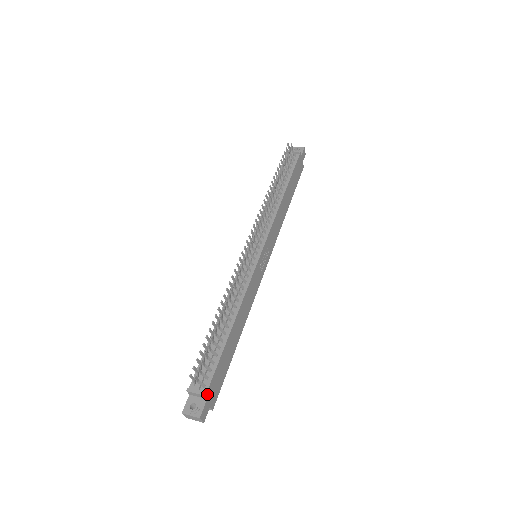
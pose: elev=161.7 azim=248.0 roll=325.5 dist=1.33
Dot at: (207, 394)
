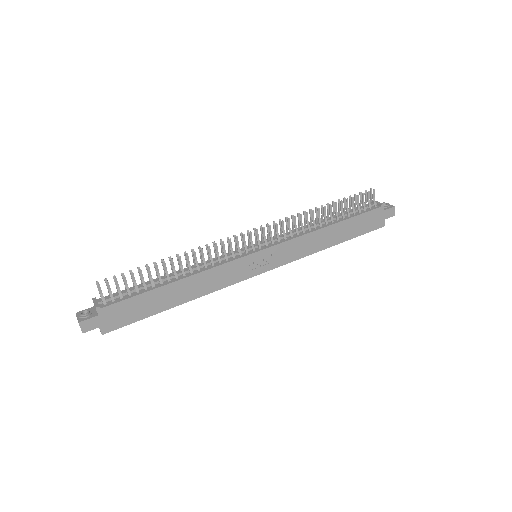
Dot at: (101, 311)
